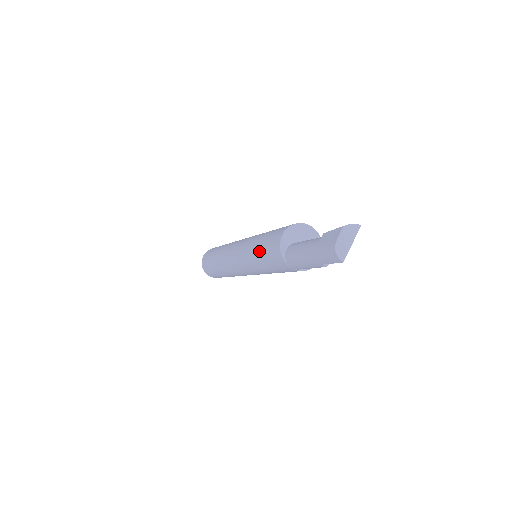
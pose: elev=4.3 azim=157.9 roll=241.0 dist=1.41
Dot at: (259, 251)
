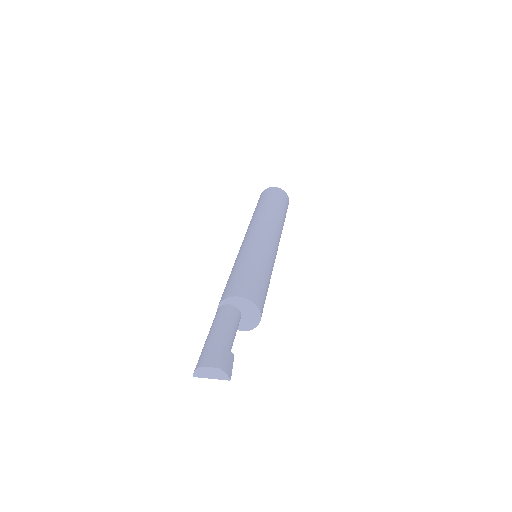
Dot at: (235, 271)
